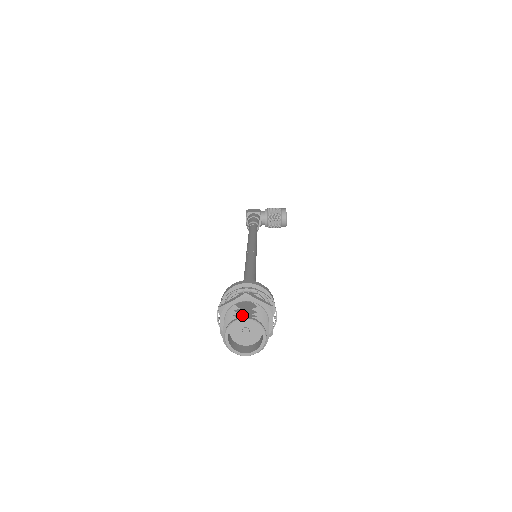
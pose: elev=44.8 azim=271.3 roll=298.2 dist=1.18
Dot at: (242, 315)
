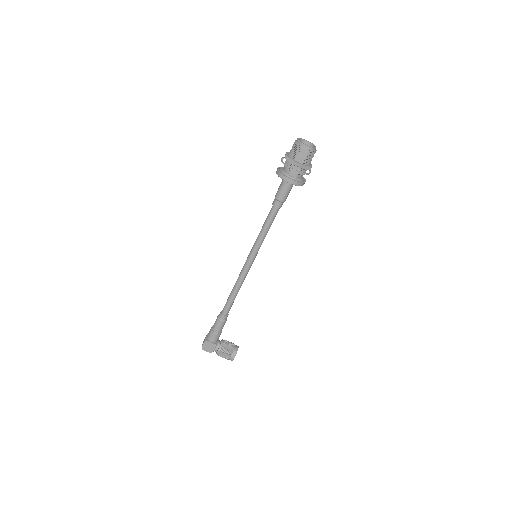
Dot at: occluded
